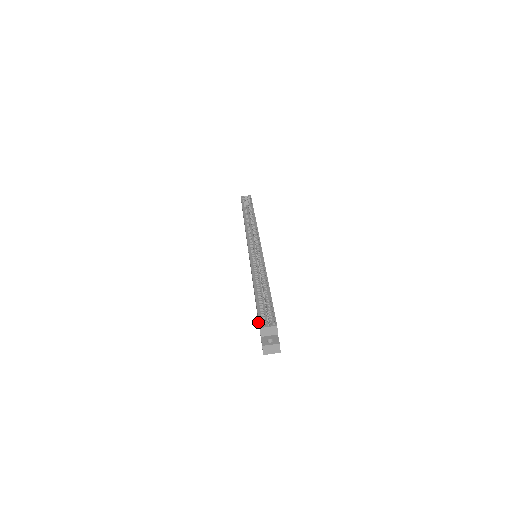
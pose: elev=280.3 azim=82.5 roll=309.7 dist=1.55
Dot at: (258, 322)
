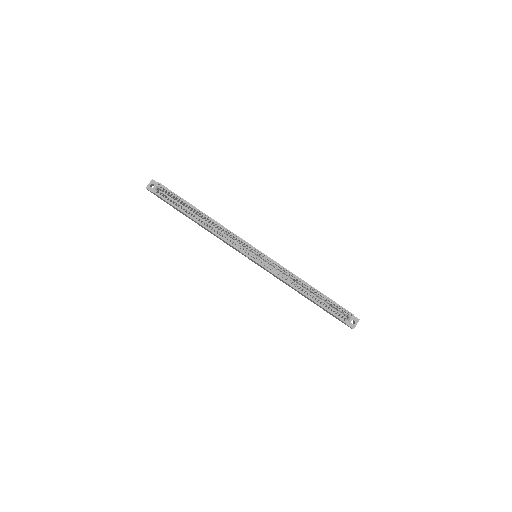
Dot at: occluded
